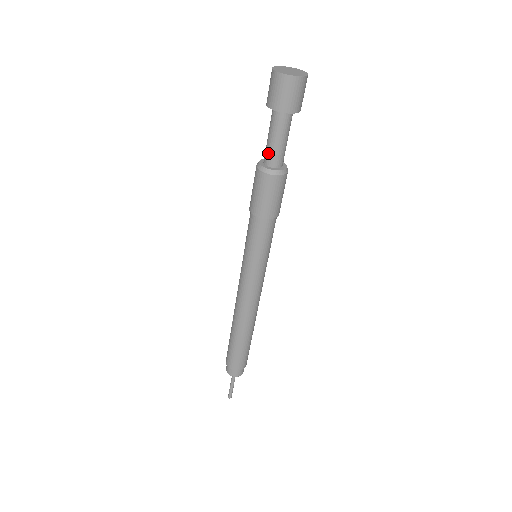
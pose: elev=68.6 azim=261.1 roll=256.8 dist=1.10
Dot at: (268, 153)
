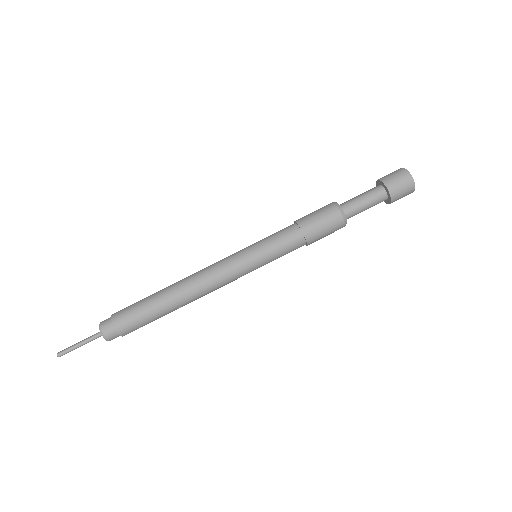
Dot at: (349, 201)
